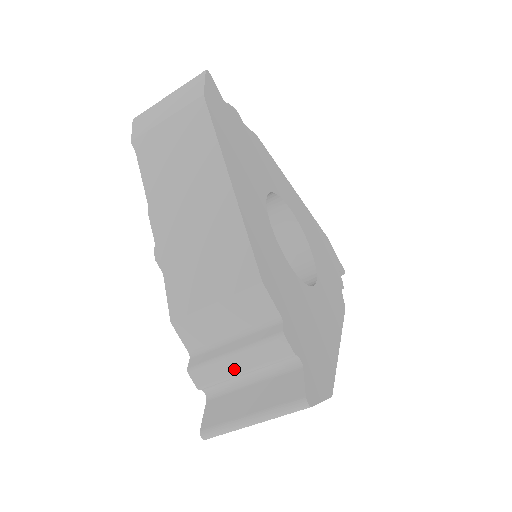
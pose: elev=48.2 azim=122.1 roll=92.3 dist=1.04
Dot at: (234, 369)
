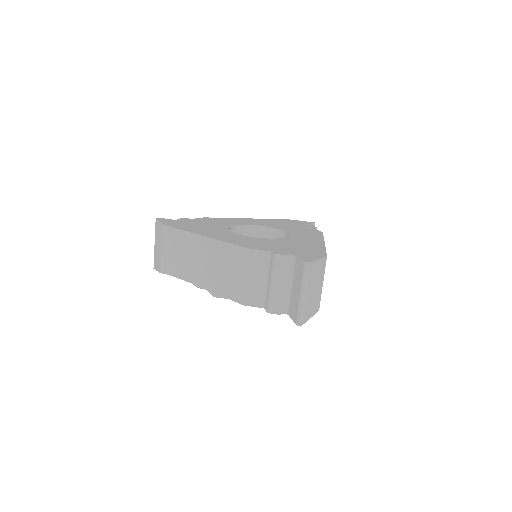
Dot at: (279, 289)
